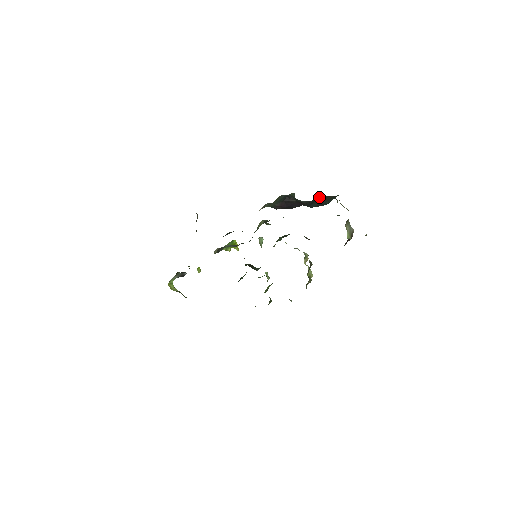
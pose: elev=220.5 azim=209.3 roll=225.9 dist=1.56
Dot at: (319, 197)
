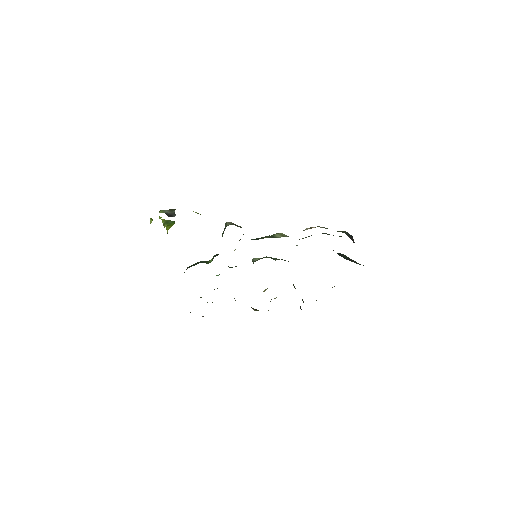
Dot at: occluded
